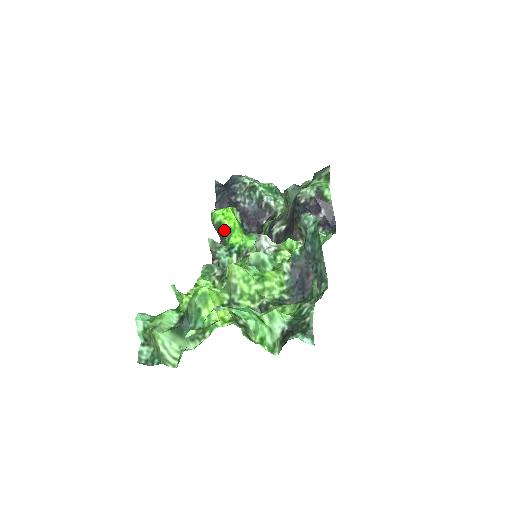
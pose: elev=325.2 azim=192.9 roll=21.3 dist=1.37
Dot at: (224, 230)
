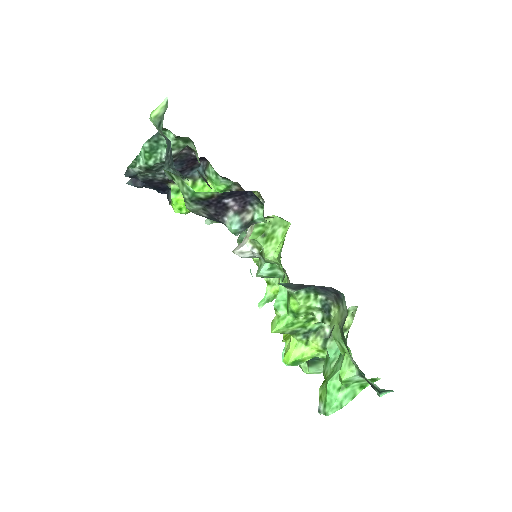
Dot at: occluded
